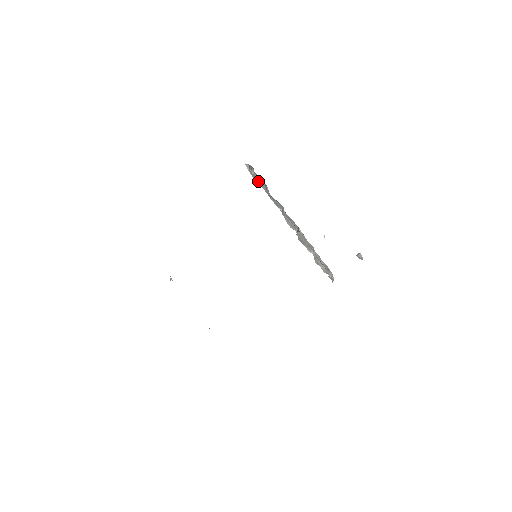
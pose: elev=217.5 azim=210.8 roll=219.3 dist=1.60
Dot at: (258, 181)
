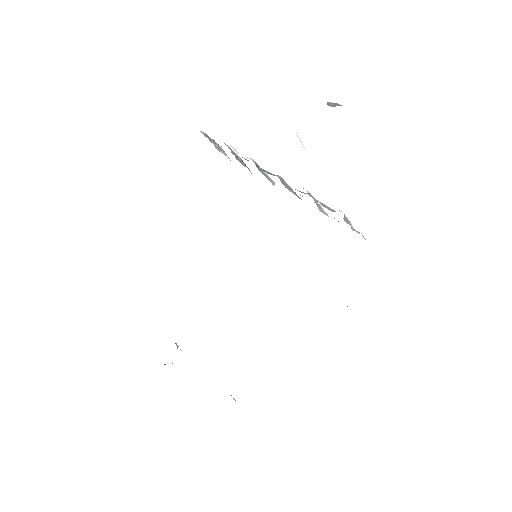
Dot at: occluded
